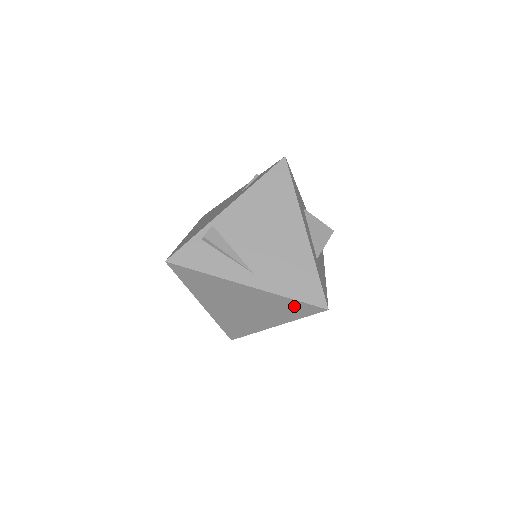
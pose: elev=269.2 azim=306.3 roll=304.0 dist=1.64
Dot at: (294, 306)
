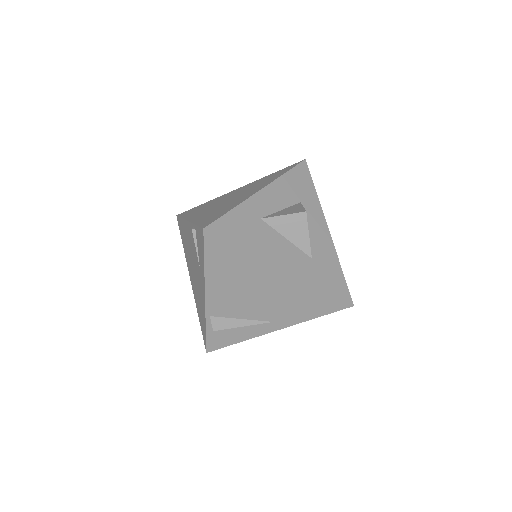
Dot at: occluded
